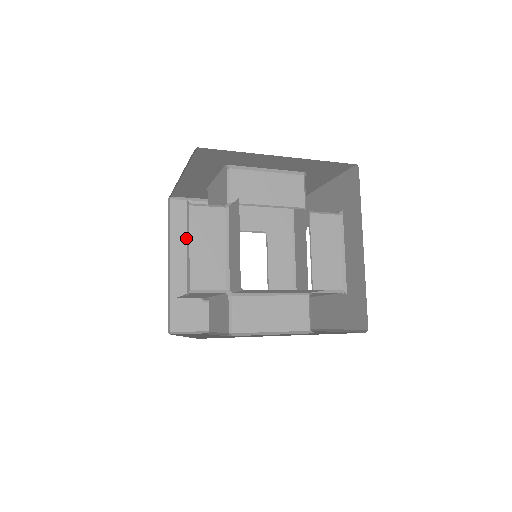
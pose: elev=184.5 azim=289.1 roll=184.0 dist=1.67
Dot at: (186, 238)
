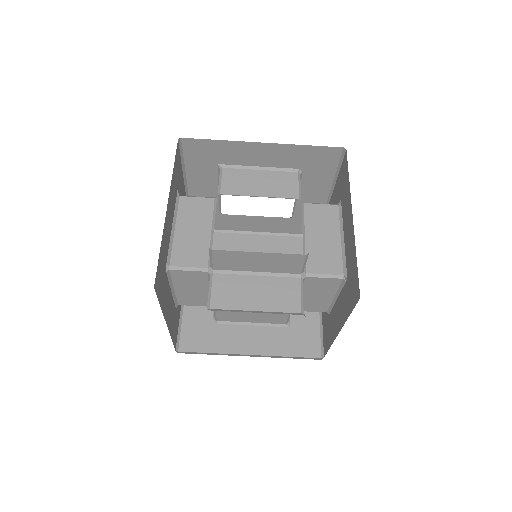
Dot at: occluded
